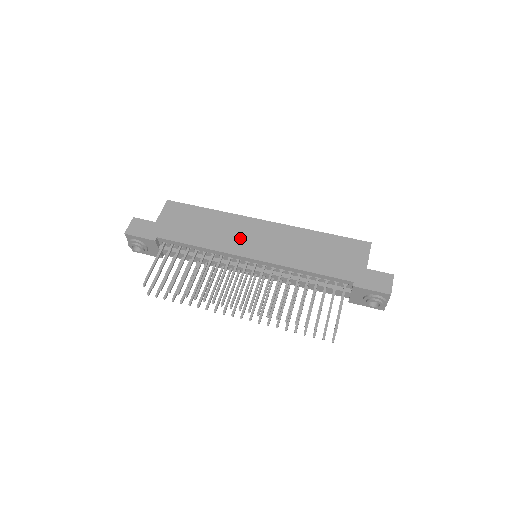
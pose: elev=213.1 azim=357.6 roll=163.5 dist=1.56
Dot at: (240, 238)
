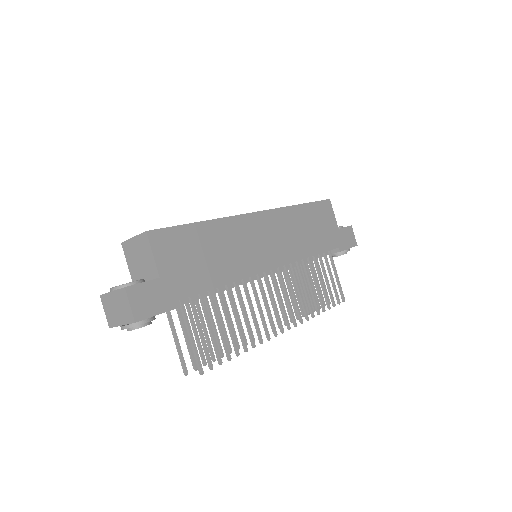
Dot at: (254, 248)
